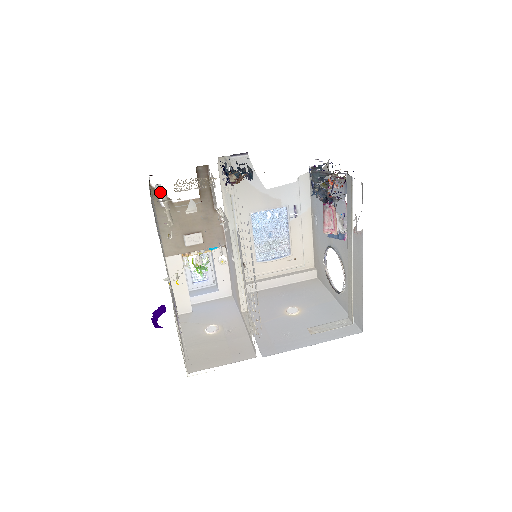
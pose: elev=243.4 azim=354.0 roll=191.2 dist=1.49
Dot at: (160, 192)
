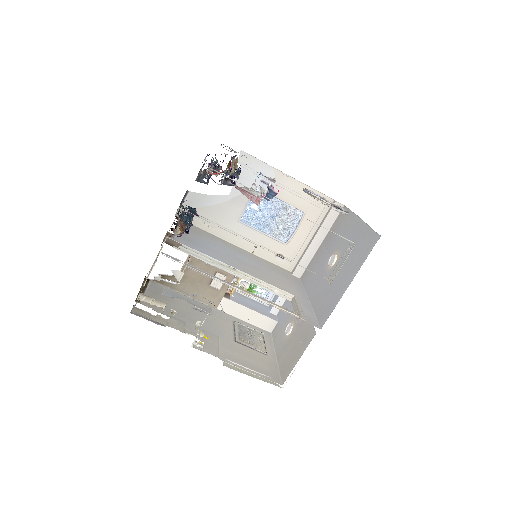
Dot at: (162, 279)
